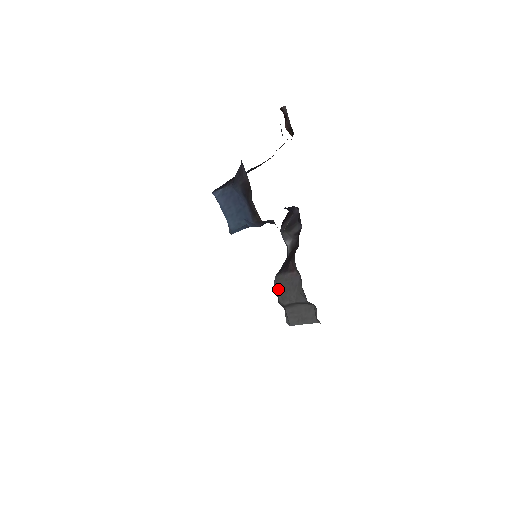
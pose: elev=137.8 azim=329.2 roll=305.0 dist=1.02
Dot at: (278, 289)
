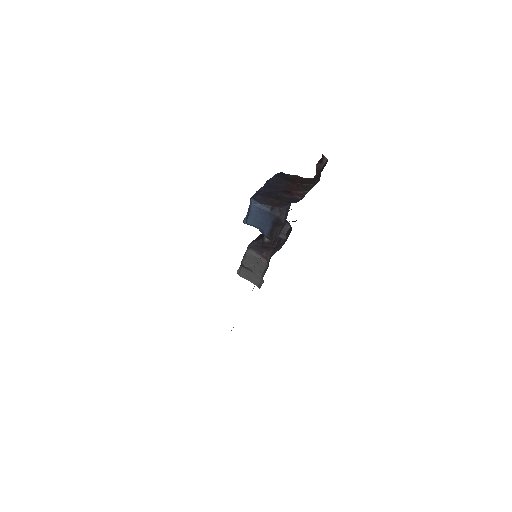
Dot at: (247, 257)
